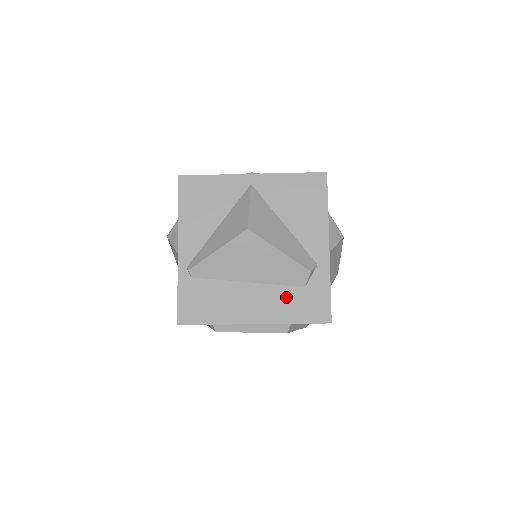
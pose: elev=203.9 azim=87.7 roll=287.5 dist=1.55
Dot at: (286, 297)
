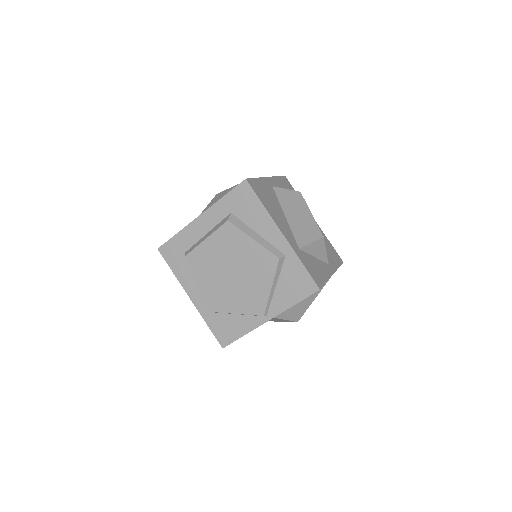
Dot at: occluded
